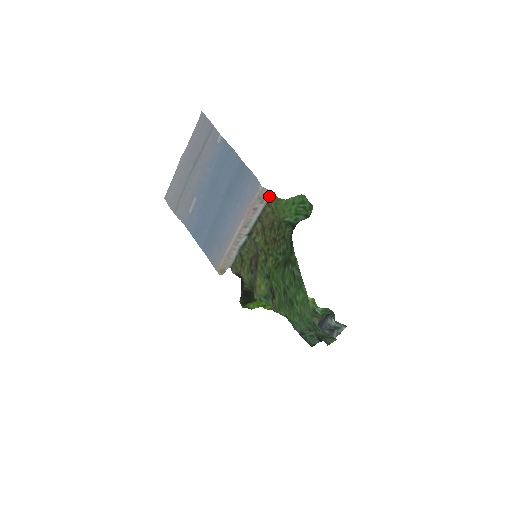
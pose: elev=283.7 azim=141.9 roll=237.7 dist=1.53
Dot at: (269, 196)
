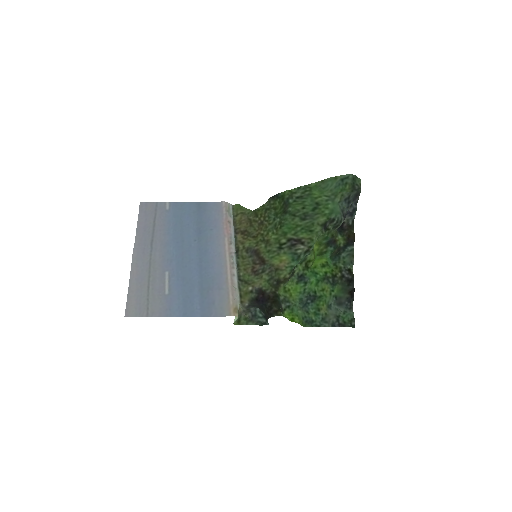
Dot at: (232, 210)
